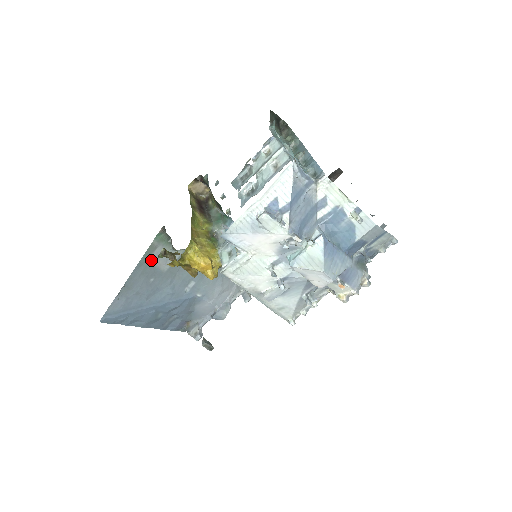
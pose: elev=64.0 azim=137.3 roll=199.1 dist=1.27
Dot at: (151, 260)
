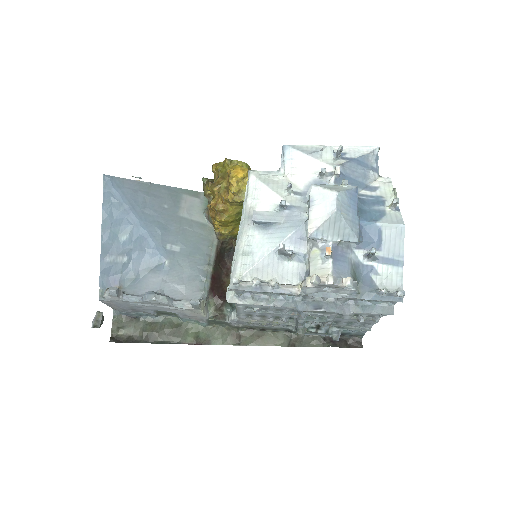
Dot at: (185, 198)
